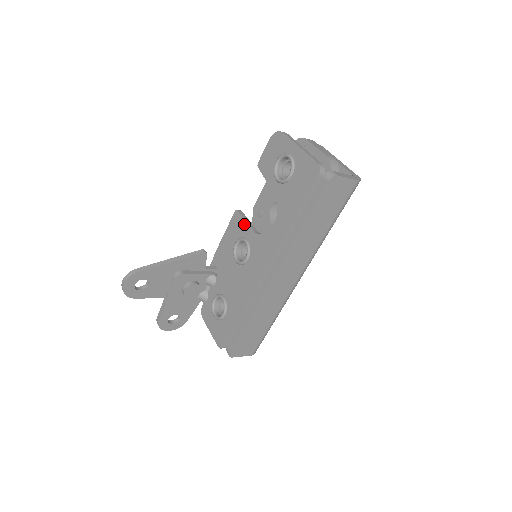
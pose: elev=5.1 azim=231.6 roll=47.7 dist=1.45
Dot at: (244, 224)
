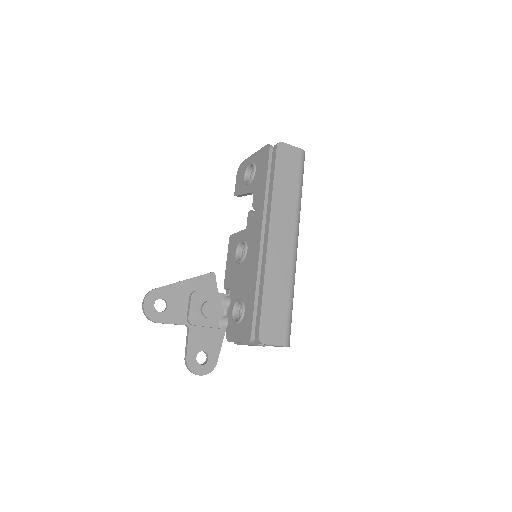
Dot at: (237, 235)
